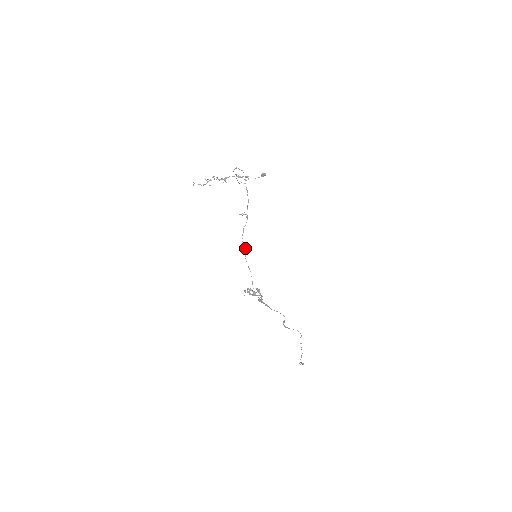
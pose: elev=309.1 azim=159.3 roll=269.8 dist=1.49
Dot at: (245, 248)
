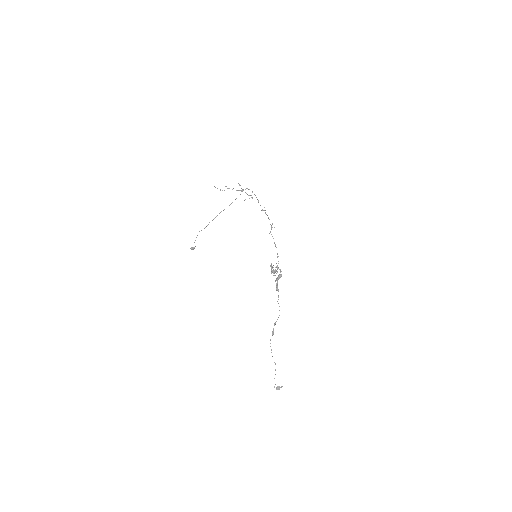
Dot at: occluded
